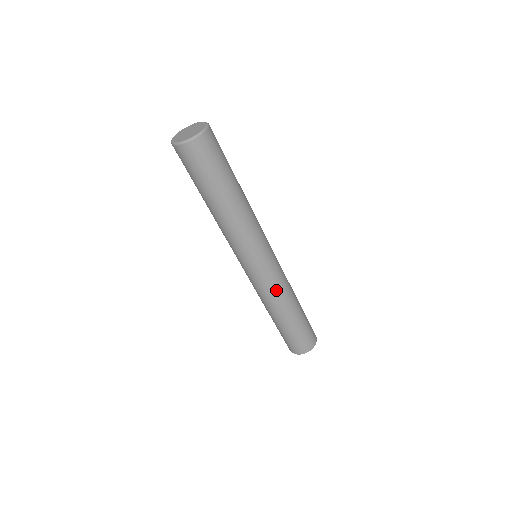
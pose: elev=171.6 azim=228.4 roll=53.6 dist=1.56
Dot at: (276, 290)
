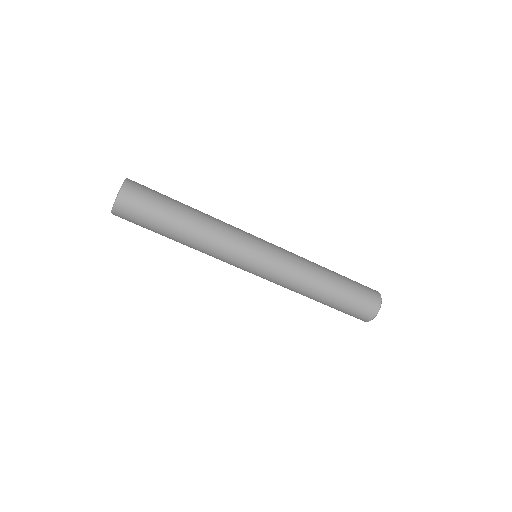
Dot at: (294, 272)
